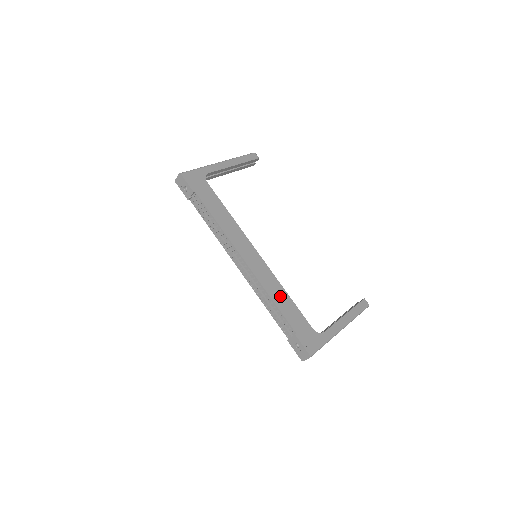
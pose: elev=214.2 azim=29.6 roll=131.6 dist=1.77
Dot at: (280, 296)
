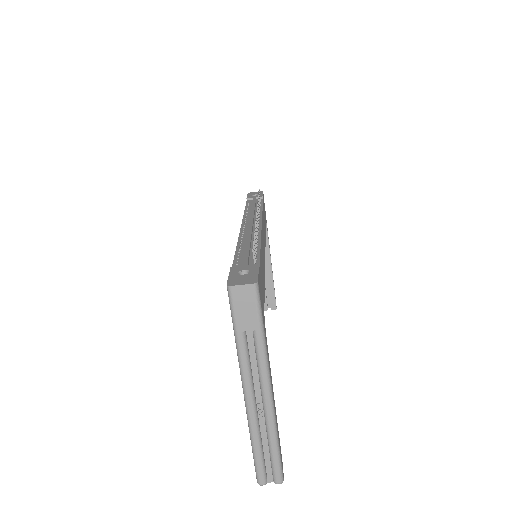
Dot at: occluded
